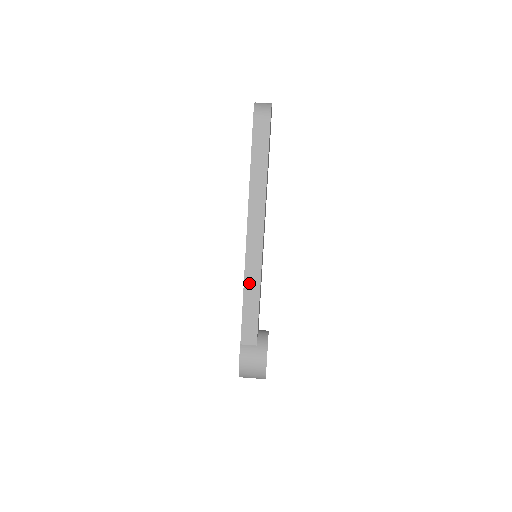
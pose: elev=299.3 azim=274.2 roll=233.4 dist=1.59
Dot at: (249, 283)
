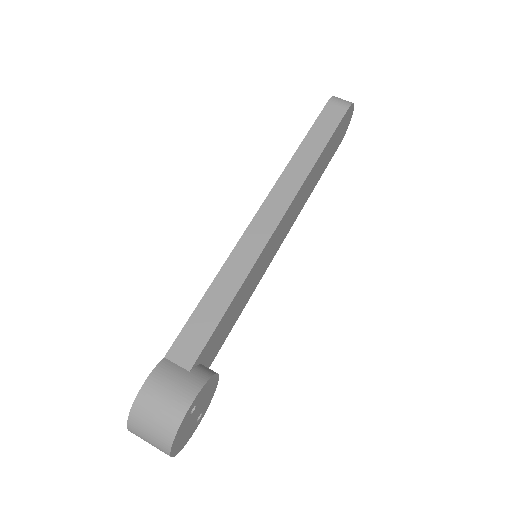
Dot at: (230, 270)
